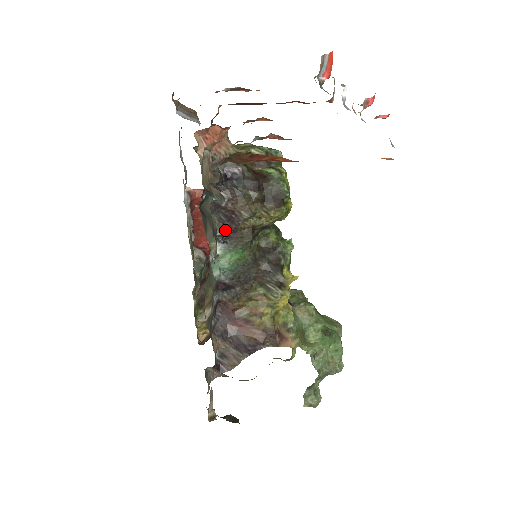
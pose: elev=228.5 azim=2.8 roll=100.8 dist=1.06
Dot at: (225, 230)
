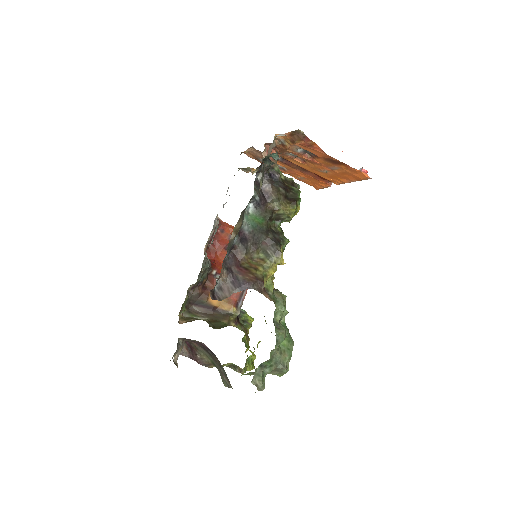
Dot at: (260, 199)
